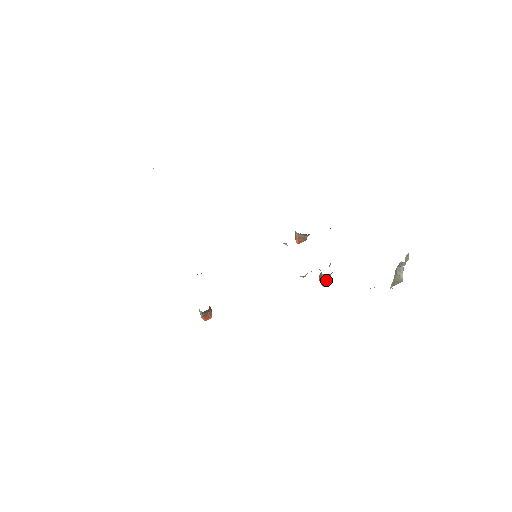
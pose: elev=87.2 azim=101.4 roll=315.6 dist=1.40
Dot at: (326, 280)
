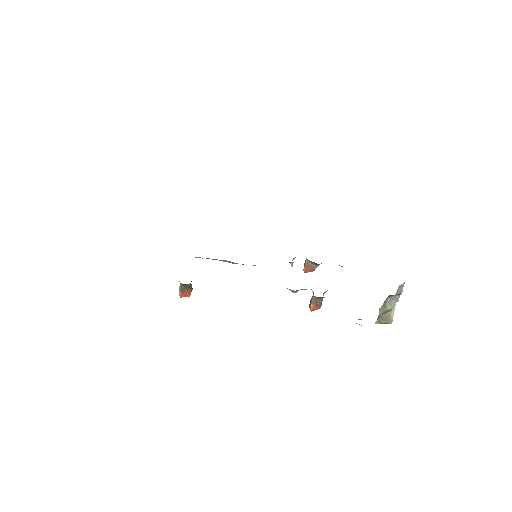
Dot at: (315, 304)
